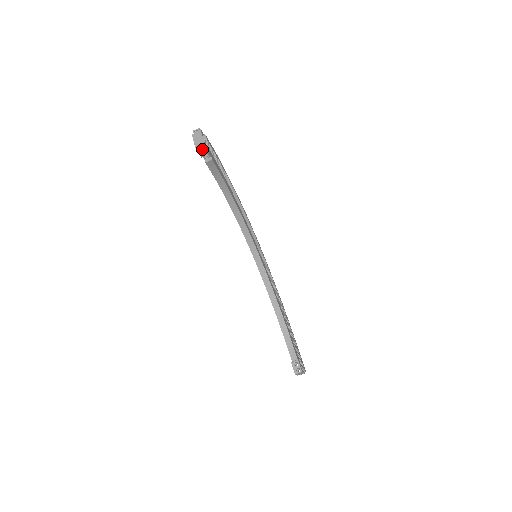
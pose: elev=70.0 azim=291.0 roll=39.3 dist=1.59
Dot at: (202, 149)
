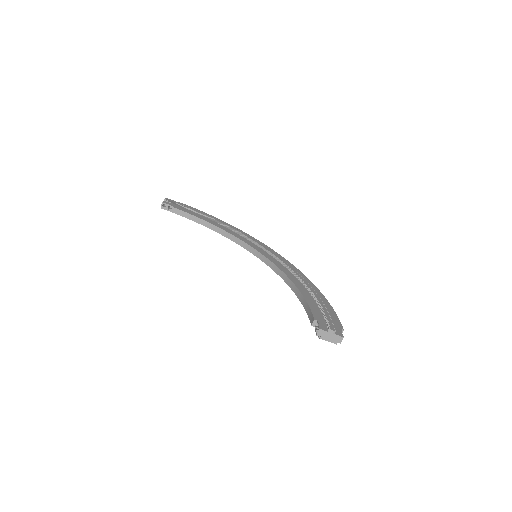
Dot at: (161, 205)
